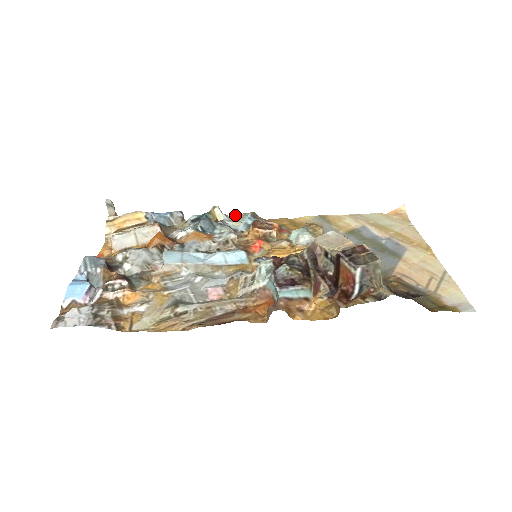
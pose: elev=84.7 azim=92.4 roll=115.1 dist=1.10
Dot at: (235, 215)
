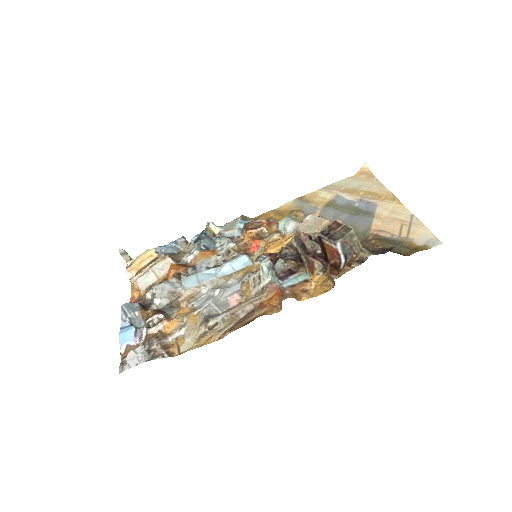
Dot at: (228, 224)
